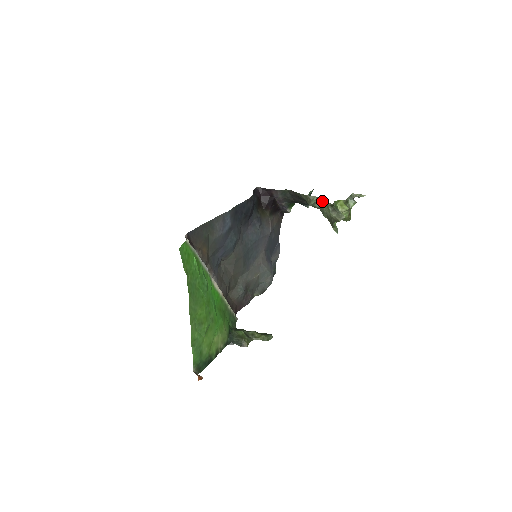
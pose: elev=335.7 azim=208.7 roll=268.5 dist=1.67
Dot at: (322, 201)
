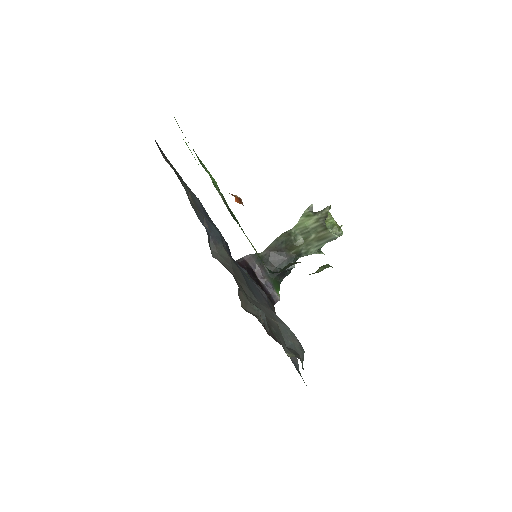
Dot at: (300, 222)
